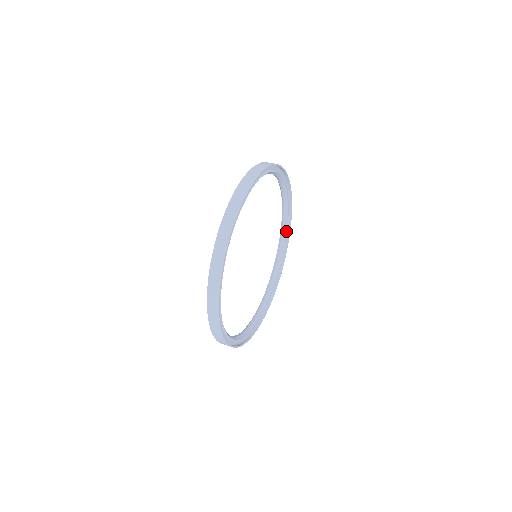
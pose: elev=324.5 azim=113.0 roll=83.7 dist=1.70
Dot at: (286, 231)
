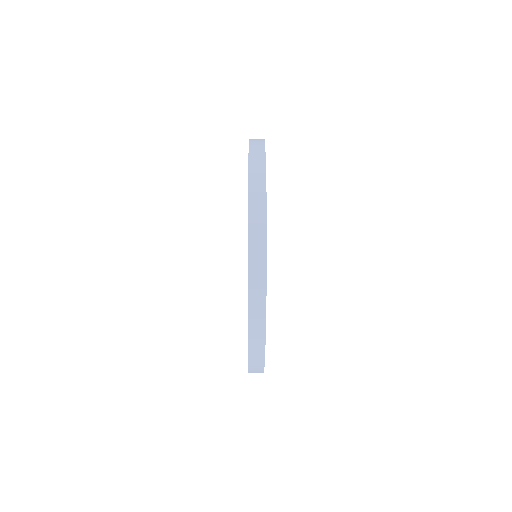
Dot at: occluded
